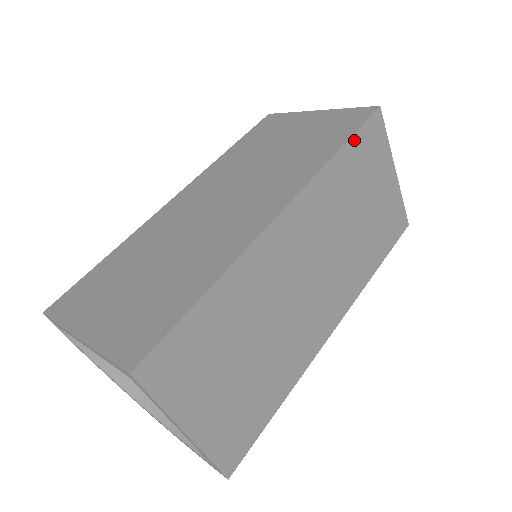
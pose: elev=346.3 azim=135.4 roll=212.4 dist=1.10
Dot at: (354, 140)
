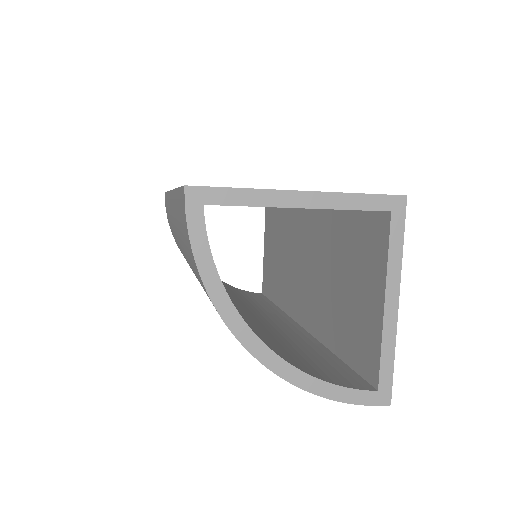
Dot at: occluded
